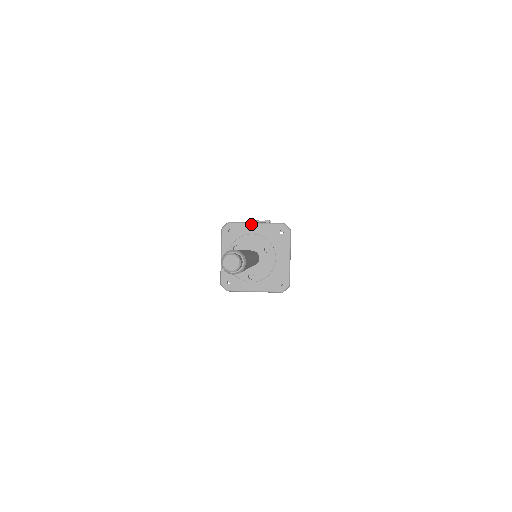
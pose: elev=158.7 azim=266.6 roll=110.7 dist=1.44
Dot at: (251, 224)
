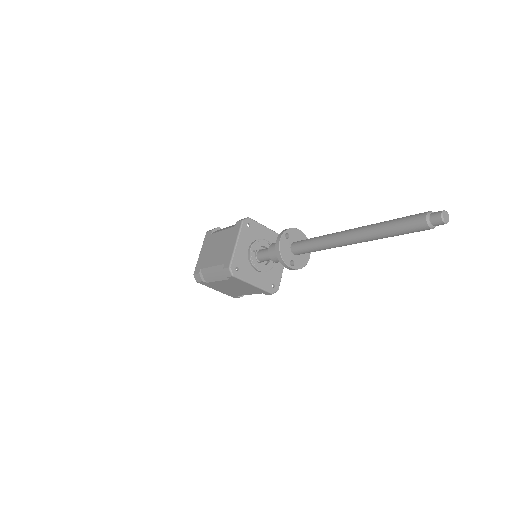
Dot at: (265, 227)
